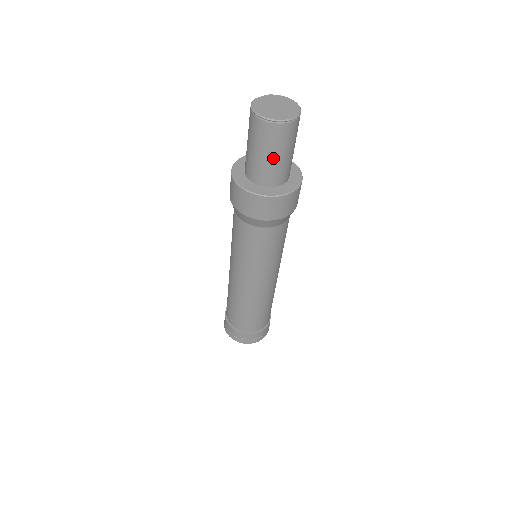
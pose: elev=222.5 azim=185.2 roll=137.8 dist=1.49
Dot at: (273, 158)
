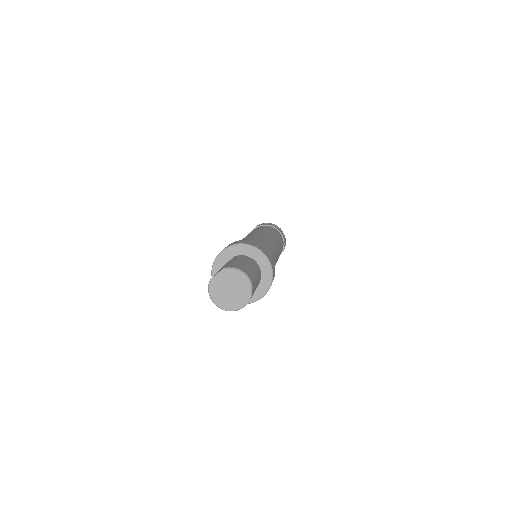
Dot at: occluded
